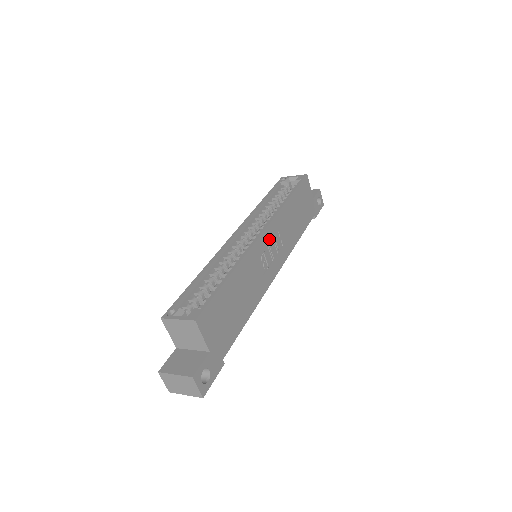
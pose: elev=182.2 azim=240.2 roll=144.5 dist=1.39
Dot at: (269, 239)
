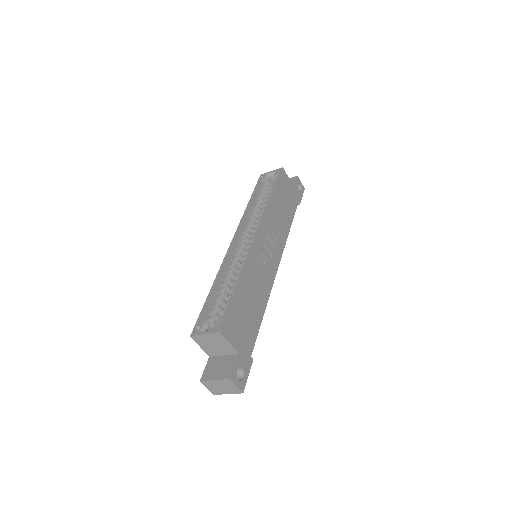
Dot at: (264, 239)
